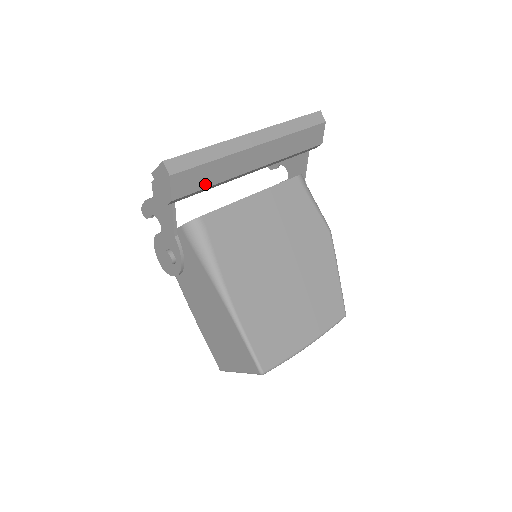
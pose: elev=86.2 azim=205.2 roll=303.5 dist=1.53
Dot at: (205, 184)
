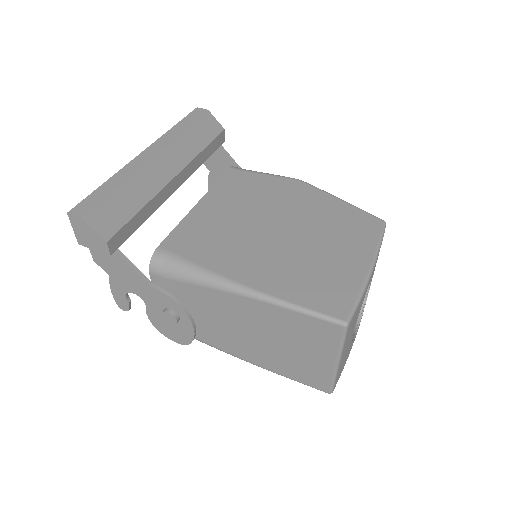
Dot at: (131, 211)
